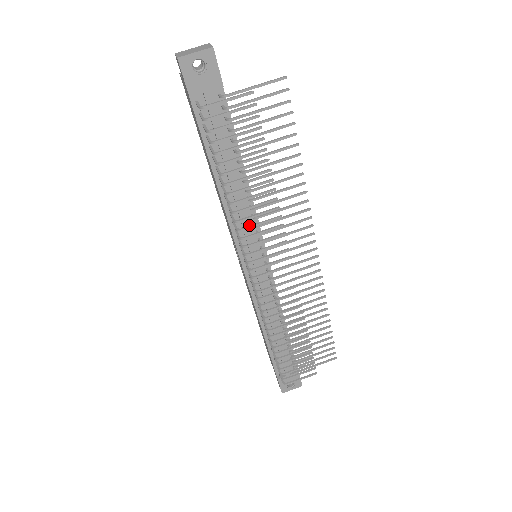
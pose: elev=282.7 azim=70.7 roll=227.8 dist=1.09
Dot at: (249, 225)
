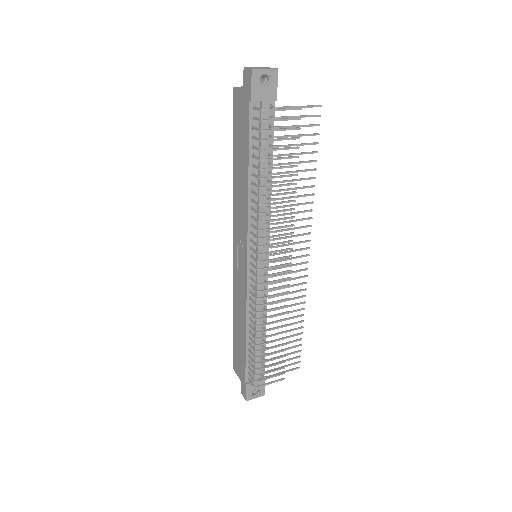
Dot at: (262, 223)
